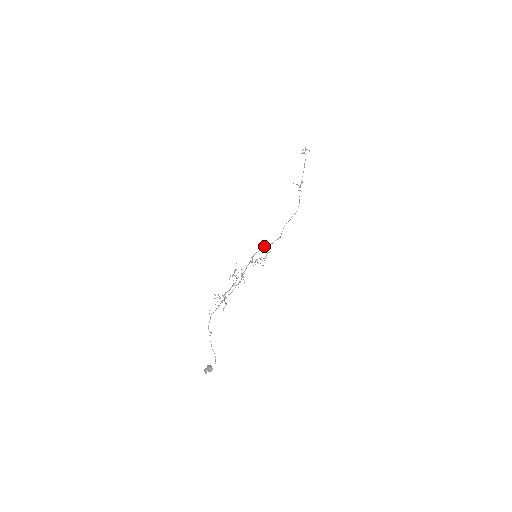
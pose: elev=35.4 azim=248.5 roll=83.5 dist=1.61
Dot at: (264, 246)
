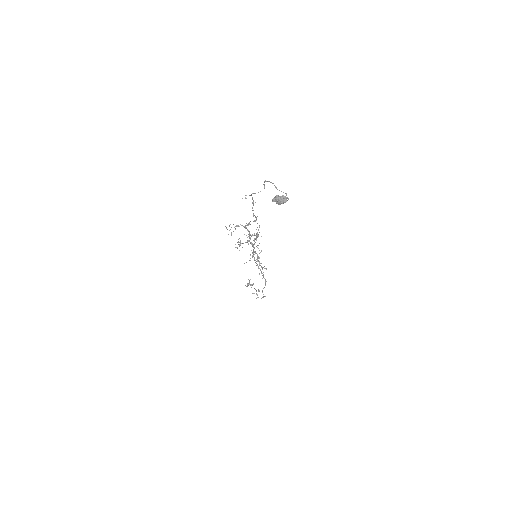
Dot at: (257, 265)
